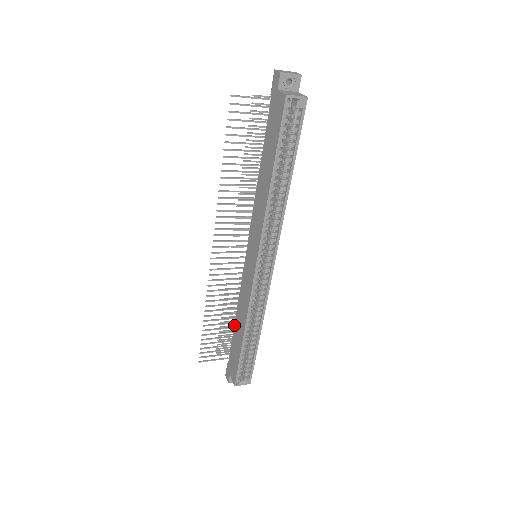
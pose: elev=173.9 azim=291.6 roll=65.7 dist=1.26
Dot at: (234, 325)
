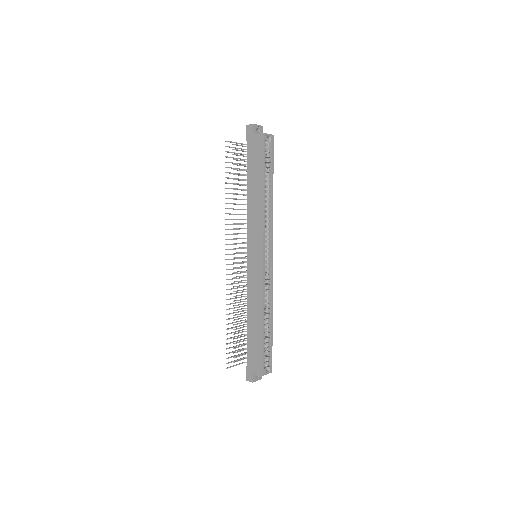
Dot at: (247, 324)
